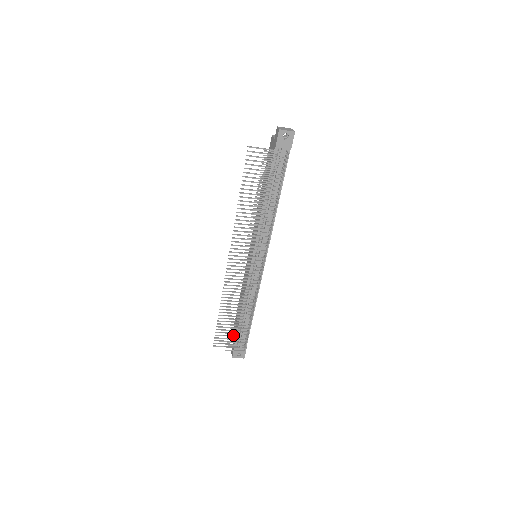
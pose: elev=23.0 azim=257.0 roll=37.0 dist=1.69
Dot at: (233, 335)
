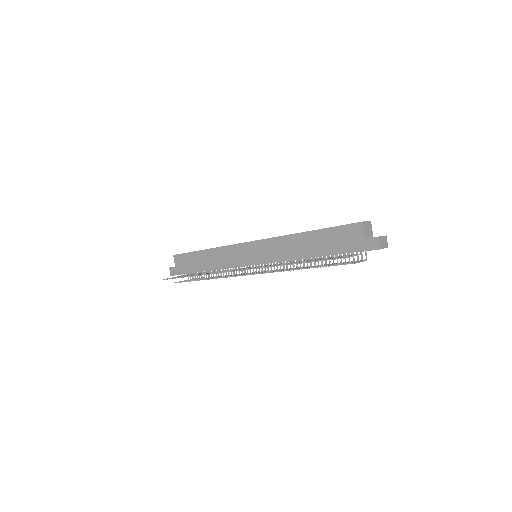
Dot at: occluded
